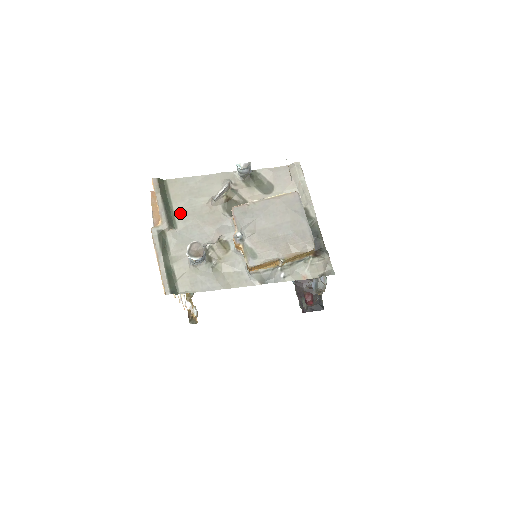
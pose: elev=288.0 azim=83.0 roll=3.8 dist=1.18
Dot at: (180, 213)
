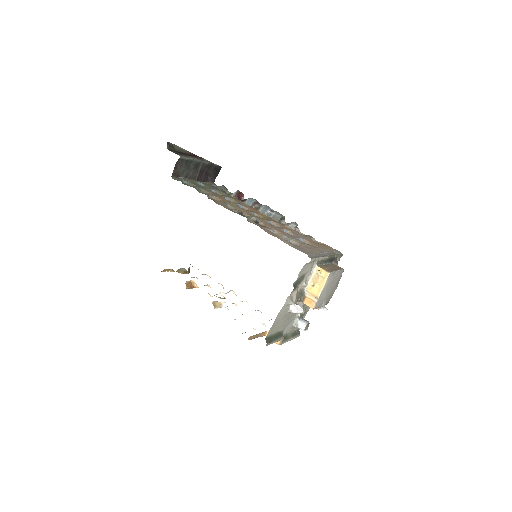
Dot at: (280, 329)
